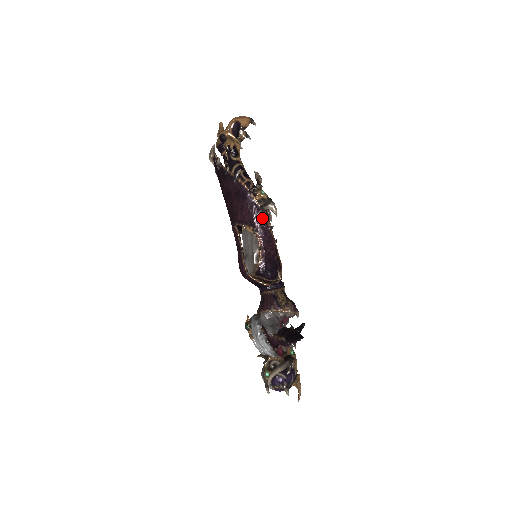
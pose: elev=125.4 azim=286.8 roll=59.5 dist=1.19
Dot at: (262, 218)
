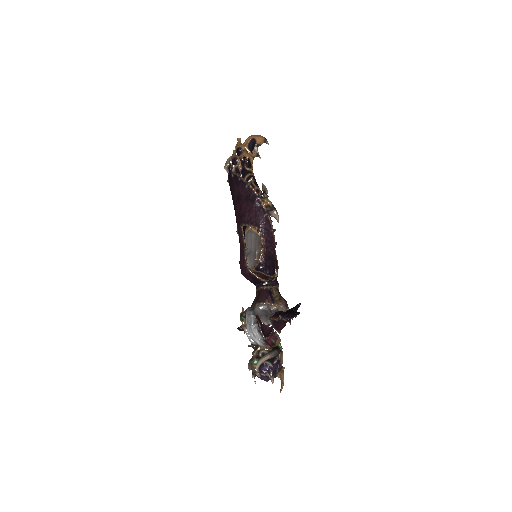
Dot at: (267, 220)
